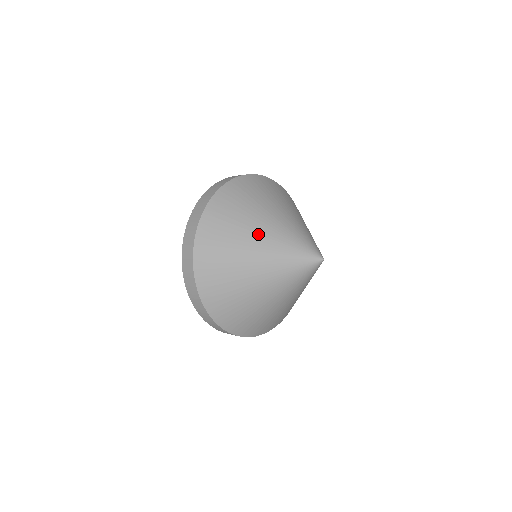
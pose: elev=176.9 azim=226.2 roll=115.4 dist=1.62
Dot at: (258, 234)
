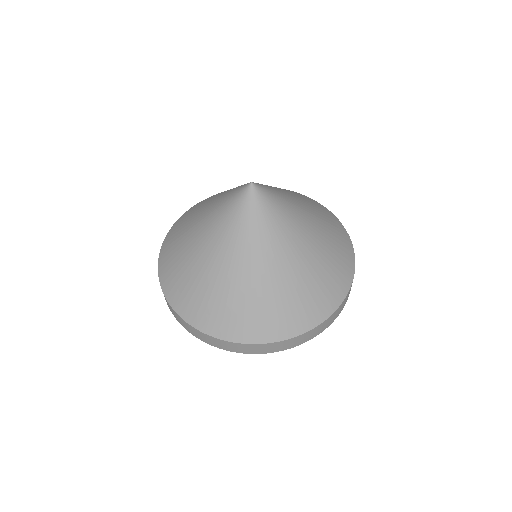
Dot at: (196, 233)
